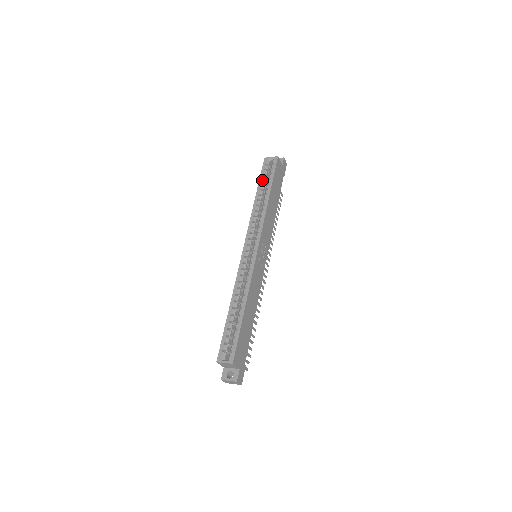
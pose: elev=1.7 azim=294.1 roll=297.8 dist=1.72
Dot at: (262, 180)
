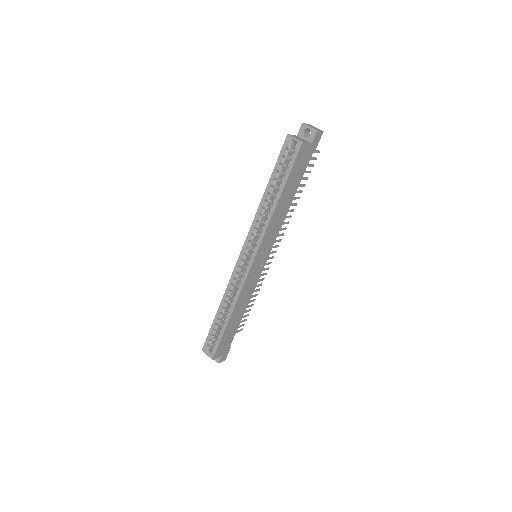
Dot at: (276, 172)
